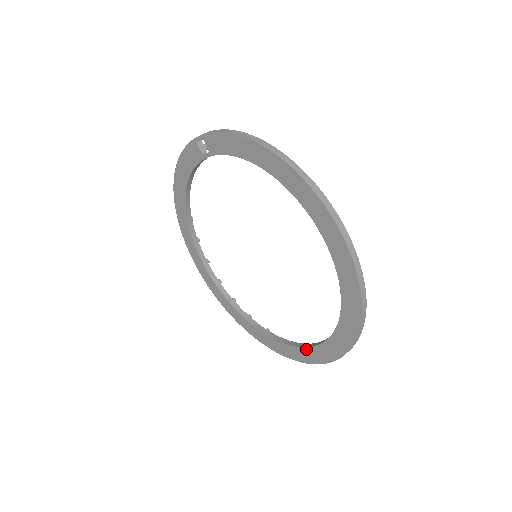
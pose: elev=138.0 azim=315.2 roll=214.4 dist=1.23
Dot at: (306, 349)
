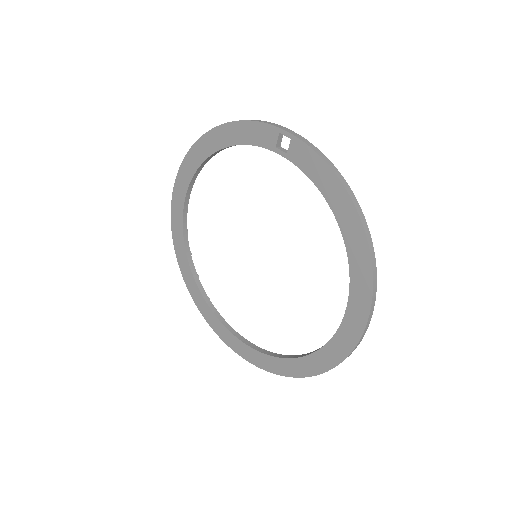
Dot at: (245, 345)
